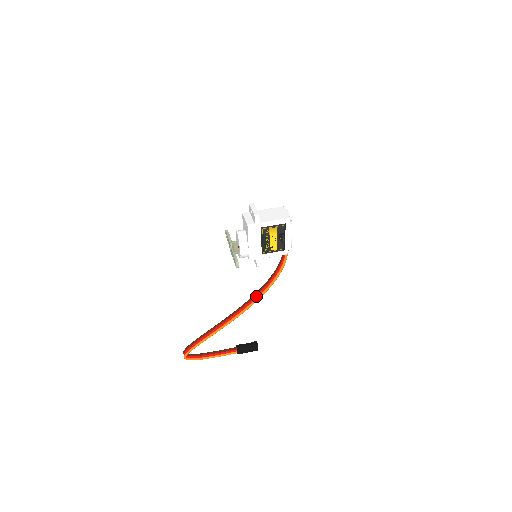
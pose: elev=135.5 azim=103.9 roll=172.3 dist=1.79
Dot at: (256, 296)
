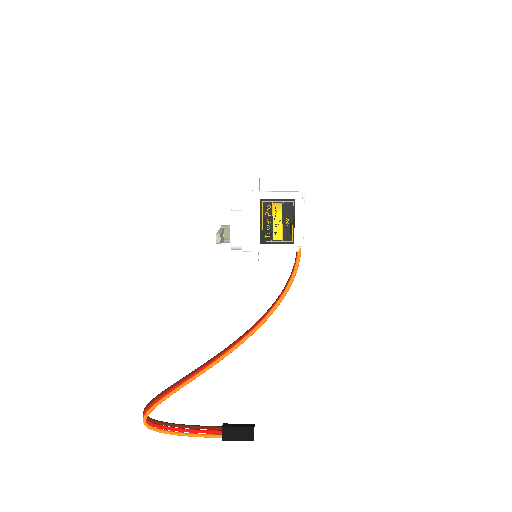
Dot at: (253, 327)
